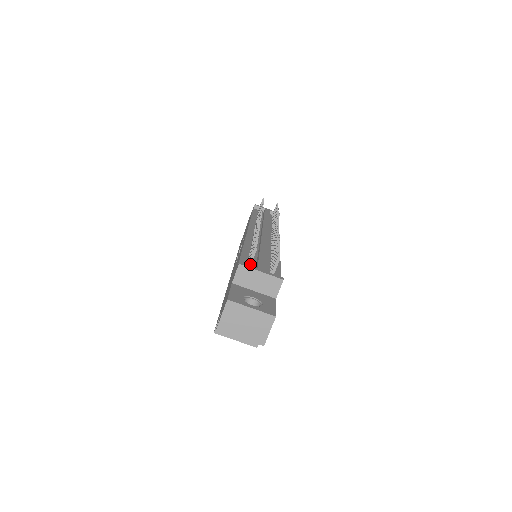
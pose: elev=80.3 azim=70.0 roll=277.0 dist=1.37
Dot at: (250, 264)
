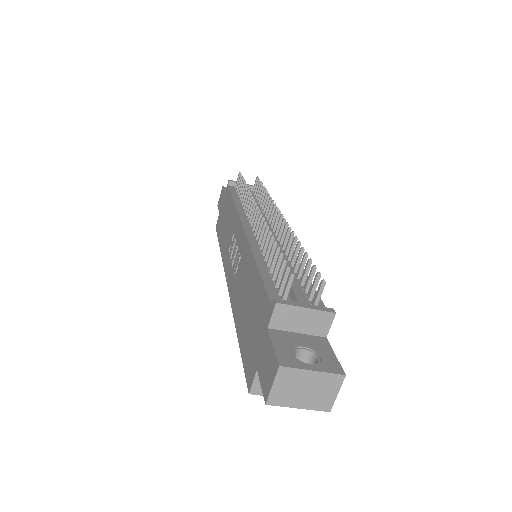
Dot at: (286, 296)
